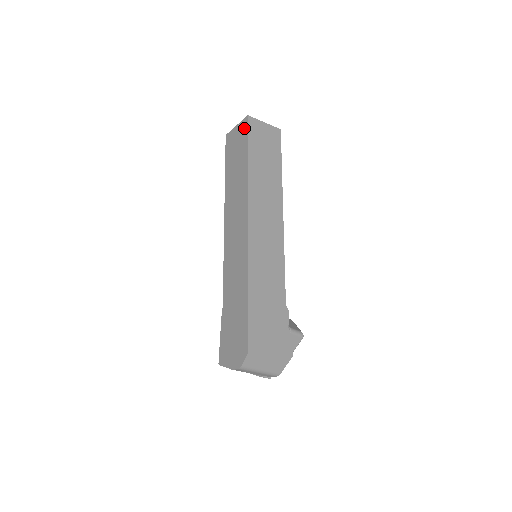
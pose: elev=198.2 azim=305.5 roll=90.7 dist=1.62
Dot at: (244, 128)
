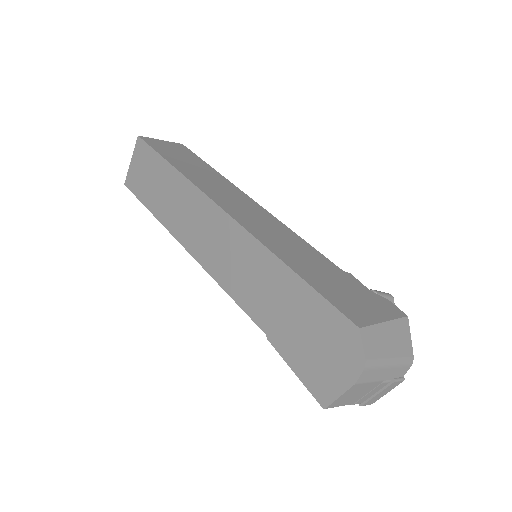
Dot at: (142, 149)
